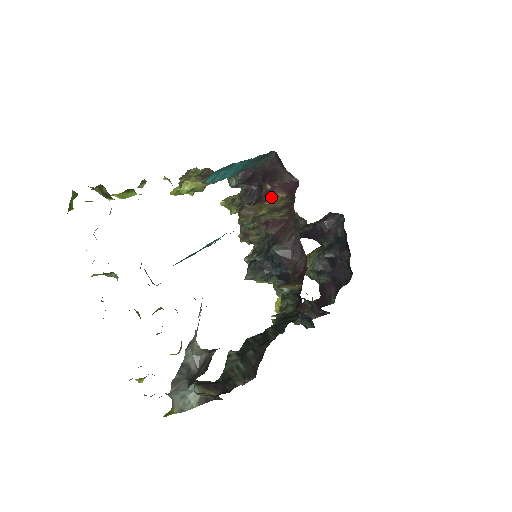
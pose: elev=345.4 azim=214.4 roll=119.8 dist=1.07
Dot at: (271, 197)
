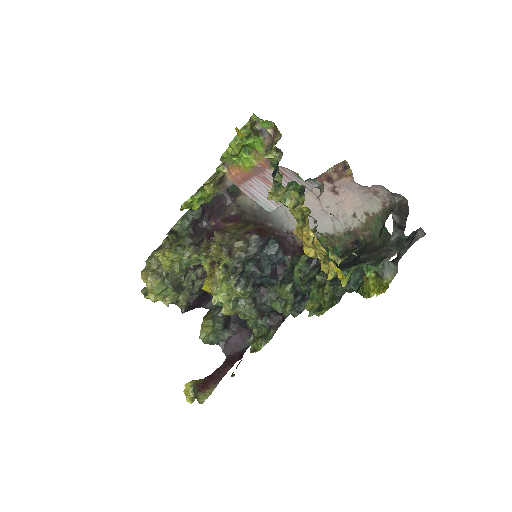
Dot at: (223, 227)
